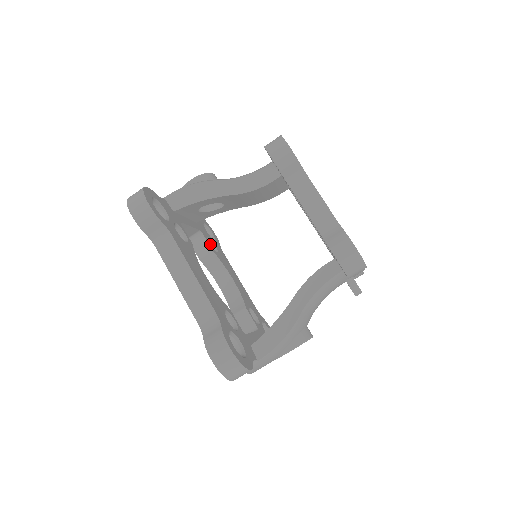
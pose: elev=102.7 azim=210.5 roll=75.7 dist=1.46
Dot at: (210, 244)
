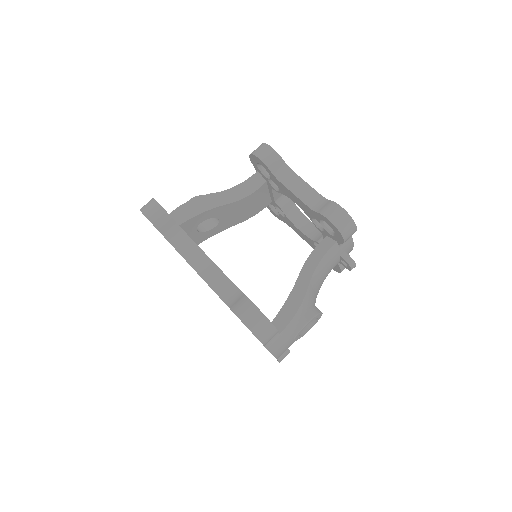
Dot at: occluded
